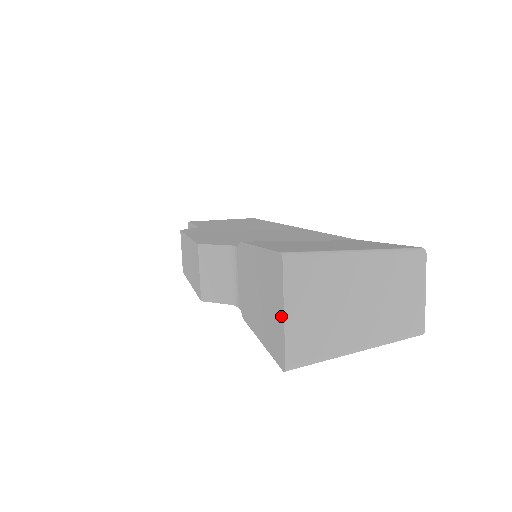
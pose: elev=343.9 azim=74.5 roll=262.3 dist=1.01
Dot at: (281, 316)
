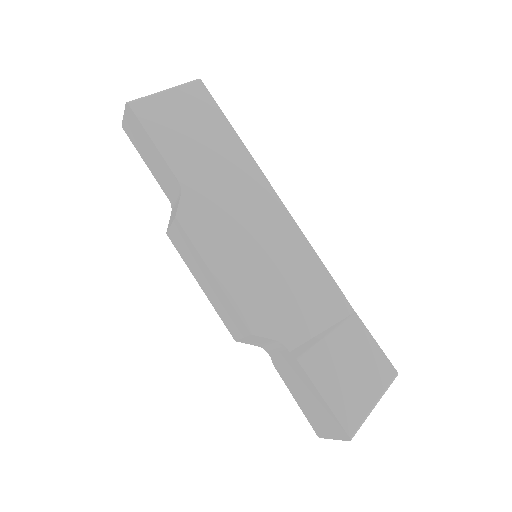
Dot at: (331, 436)
